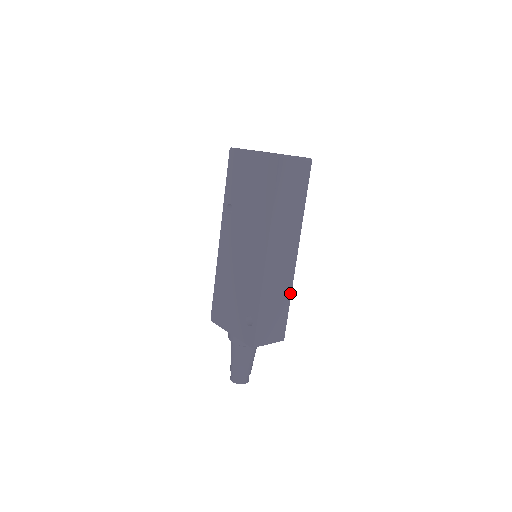
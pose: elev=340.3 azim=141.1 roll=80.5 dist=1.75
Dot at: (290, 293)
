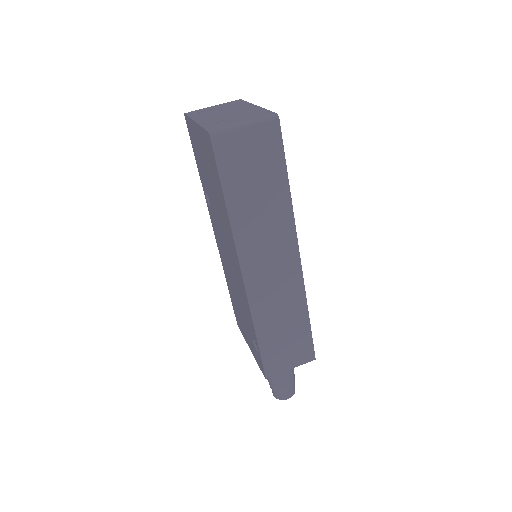
Dot at: (305, 306)
